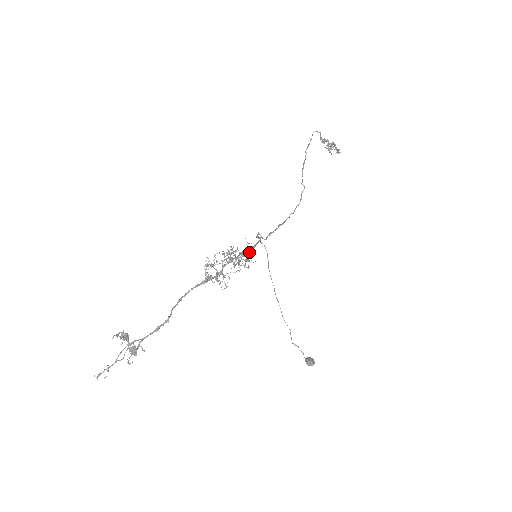
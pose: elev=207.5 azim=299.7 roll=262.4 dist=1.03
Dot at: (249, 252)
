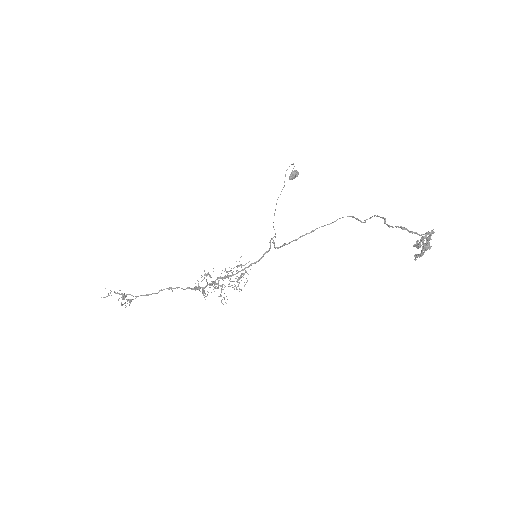
Dot at: occluded
